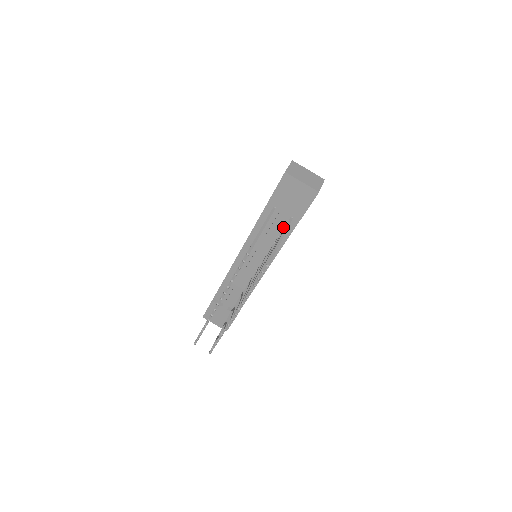
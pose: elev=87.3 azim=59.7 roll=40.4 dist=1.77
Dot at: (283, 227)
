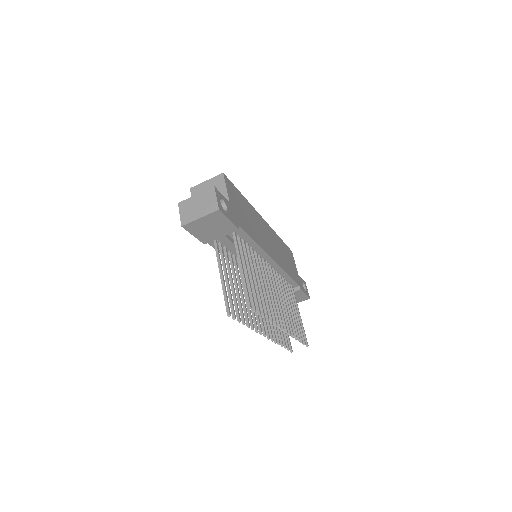
Dot at: occluded
